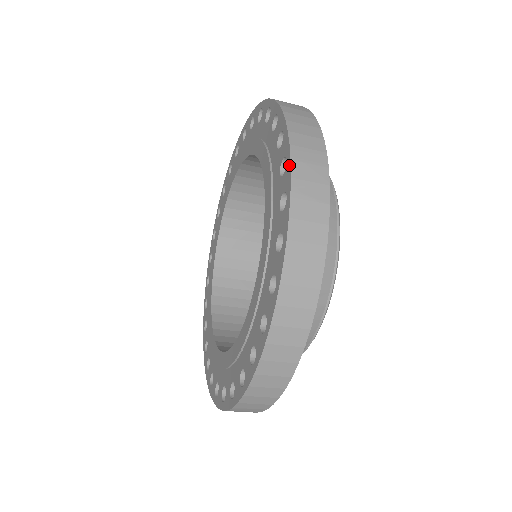
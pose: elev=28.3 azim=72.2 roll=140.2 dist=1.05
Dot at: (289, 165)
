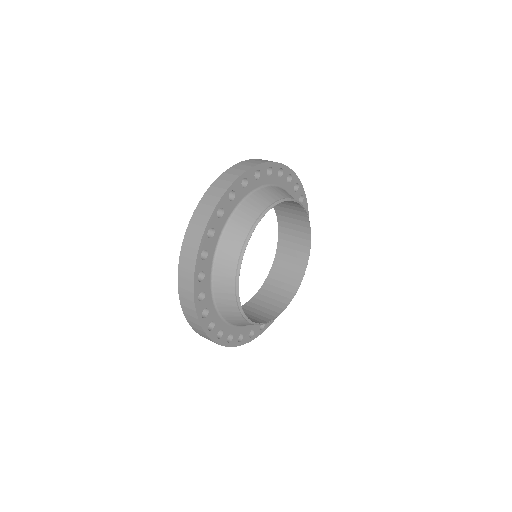
Dot at: (179, 278)
